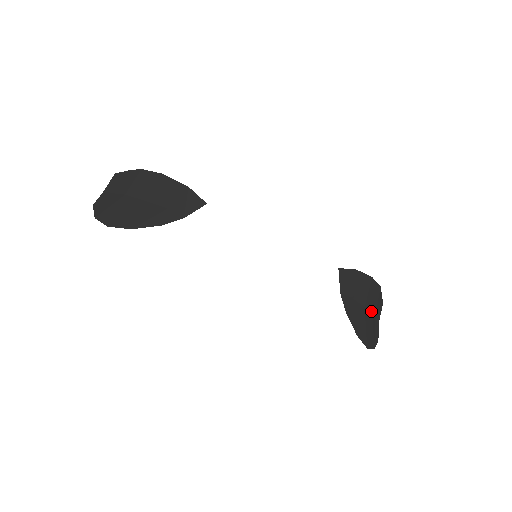
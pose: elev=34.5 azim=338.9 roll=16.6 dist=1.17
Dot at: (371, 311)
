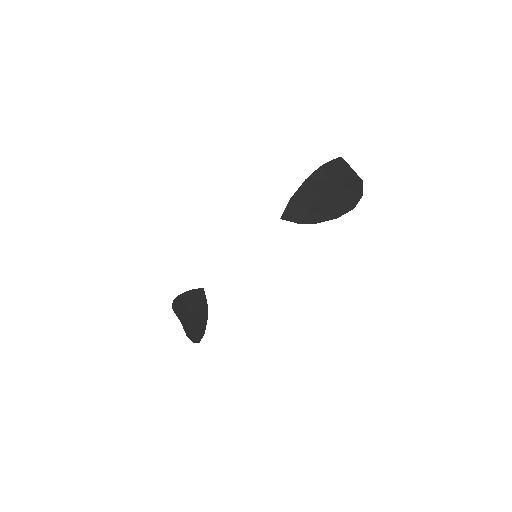
Dot at: (334, 185)
